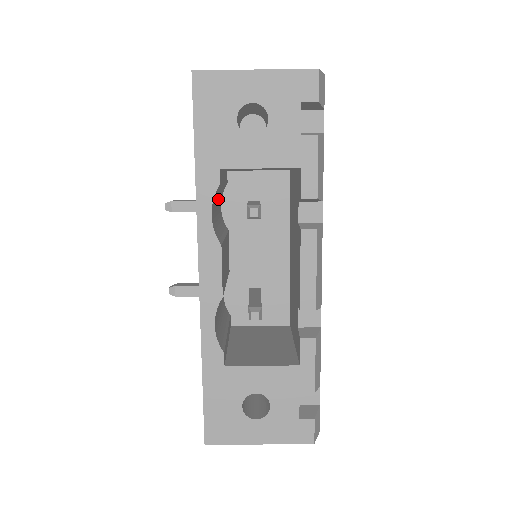
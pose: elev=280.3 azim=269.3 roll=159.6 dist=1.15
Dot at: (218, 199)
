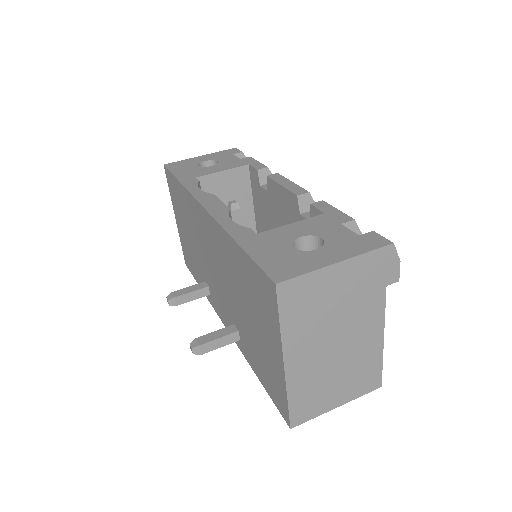
Dot at: occluded
